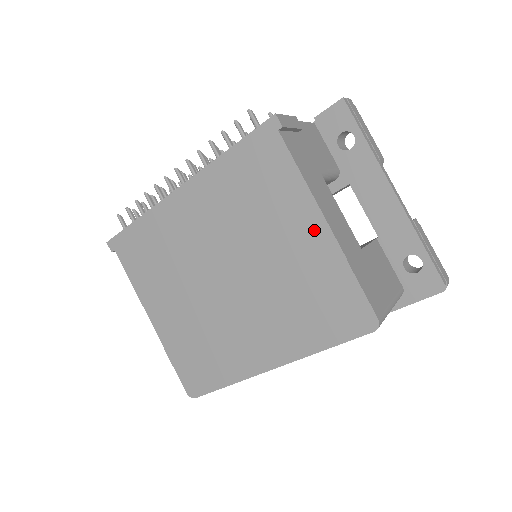
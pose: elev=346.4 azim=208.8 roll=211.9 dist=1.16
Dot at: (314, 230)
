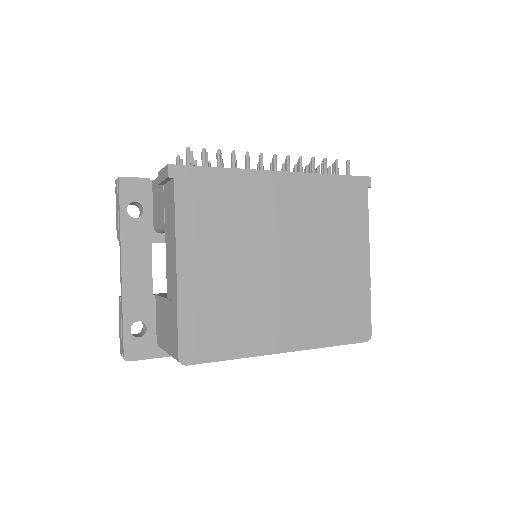
Dot at: (361, 260)
